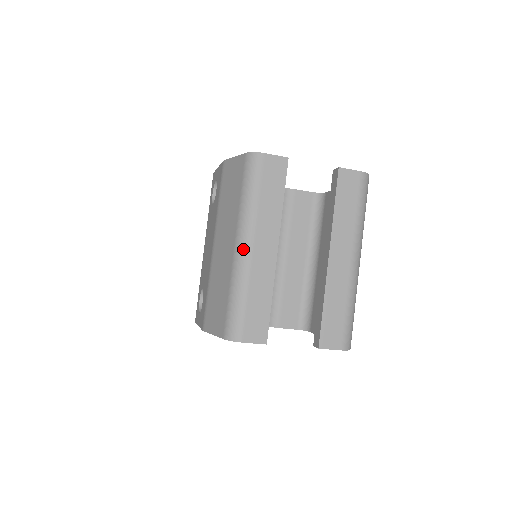
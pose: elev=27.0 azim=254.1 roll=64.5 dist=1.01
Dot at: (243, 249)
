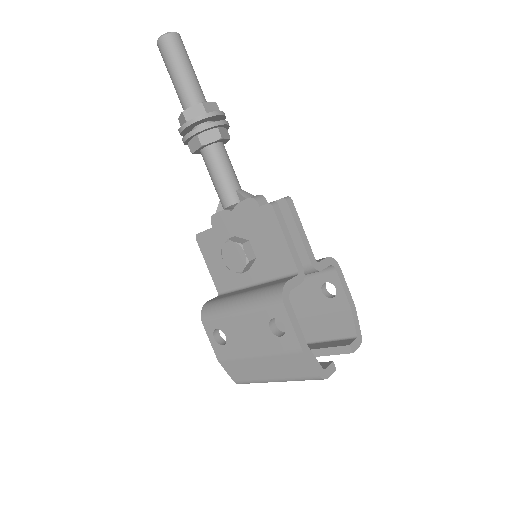
Dot at: occluded
